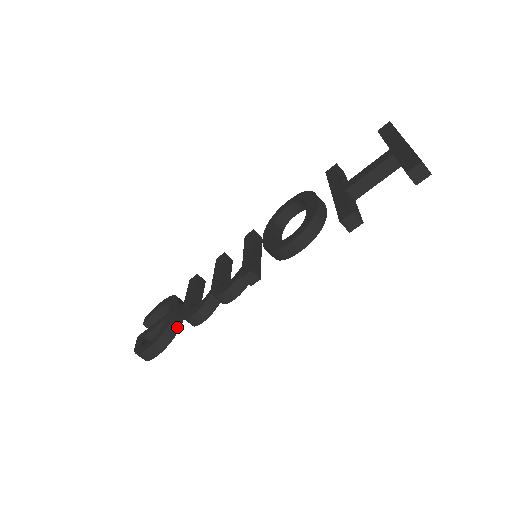
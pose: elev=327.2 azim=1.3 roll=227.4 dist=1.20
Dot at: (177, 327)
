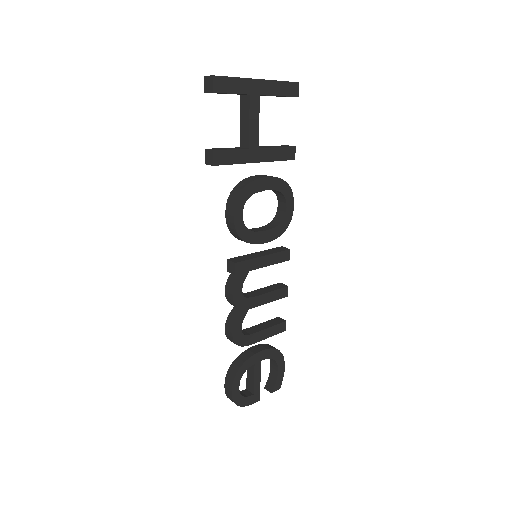
Dot at: (244, 359)
